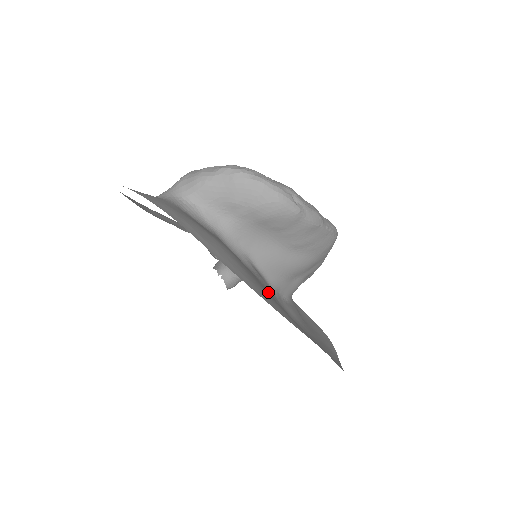
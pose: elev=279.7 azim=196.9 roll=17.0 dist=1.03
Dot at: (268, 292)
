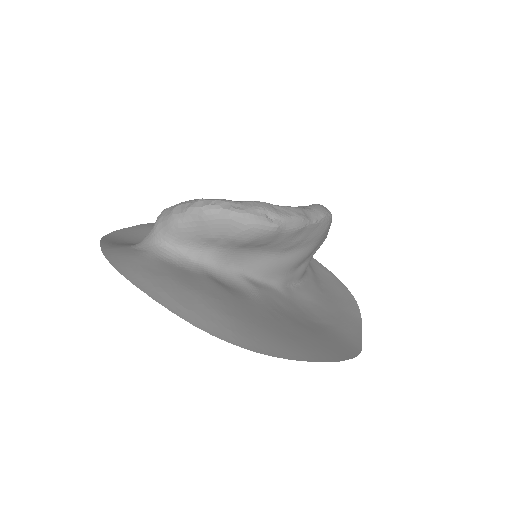
Dot at: (266, 314)
